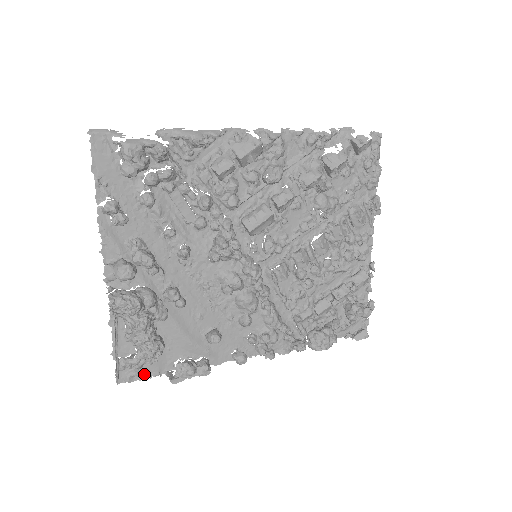
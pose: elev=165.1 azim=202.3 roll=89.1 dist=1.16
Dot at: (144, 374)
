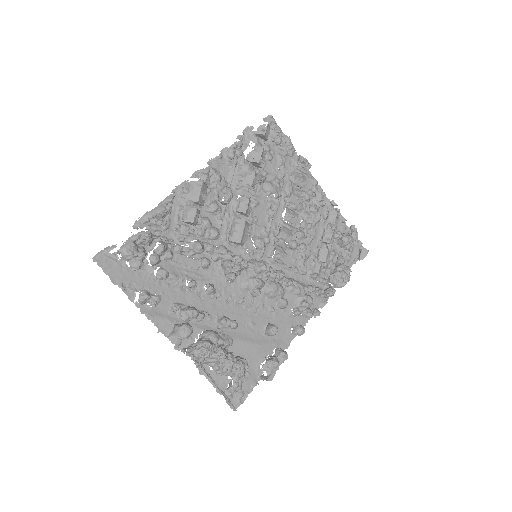
Dot at: (247, 391)
